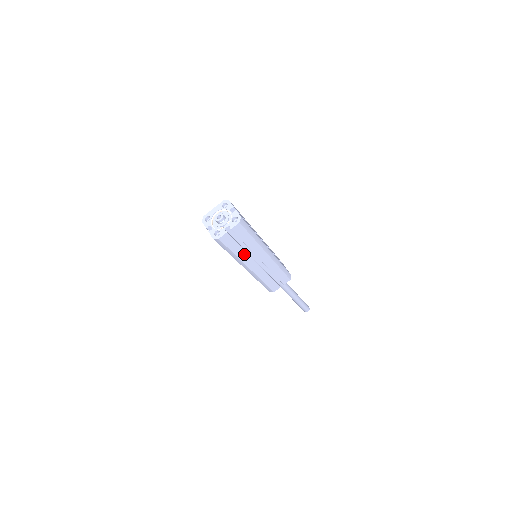
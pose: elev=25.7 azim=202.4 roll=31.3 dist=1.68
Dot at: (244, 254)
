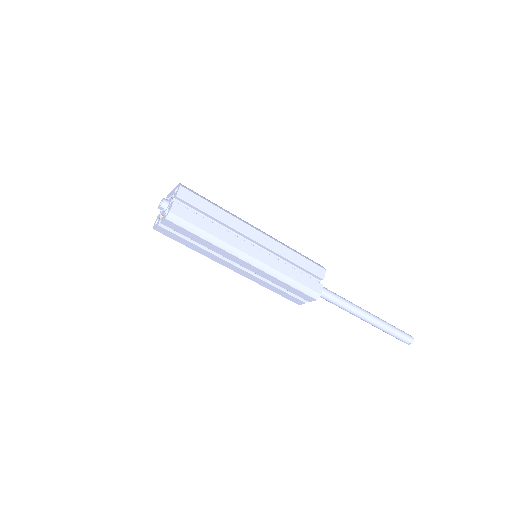
Dot at: (207, 252)
